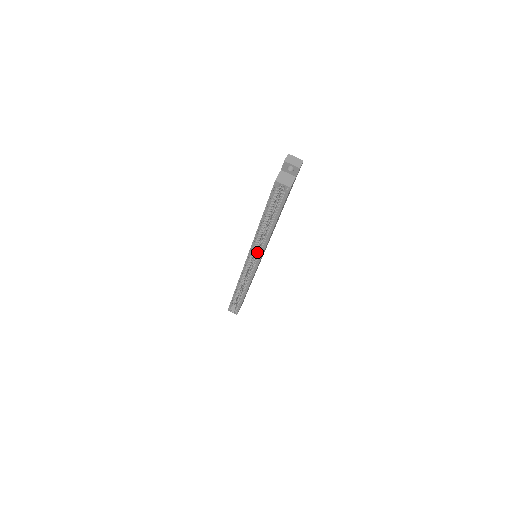
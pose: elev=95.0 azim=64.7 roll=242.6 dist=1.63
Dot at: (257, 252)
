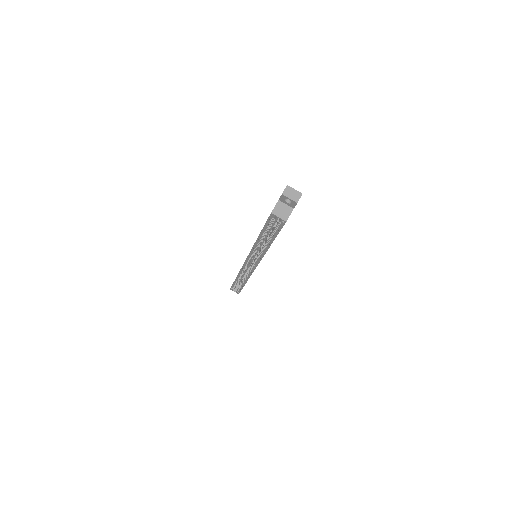
Dot at: (256, 256)
